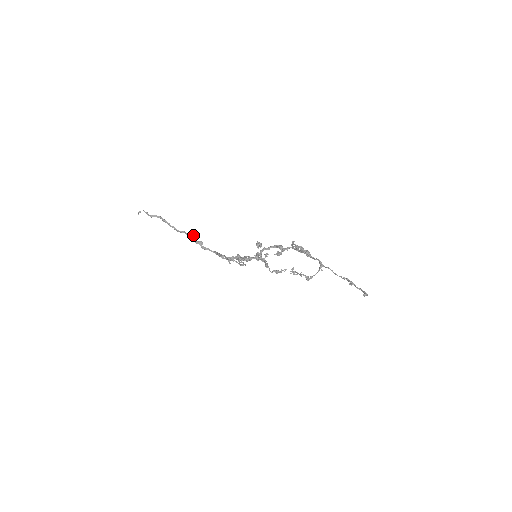
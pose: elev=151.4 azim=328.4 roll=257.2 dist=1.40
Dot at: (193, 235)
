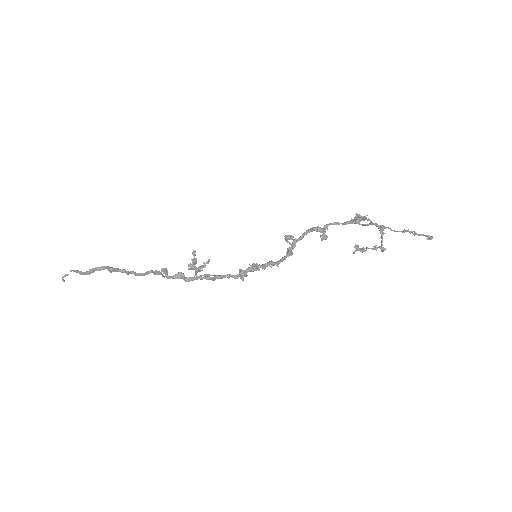
Dot at: (164, 269)
